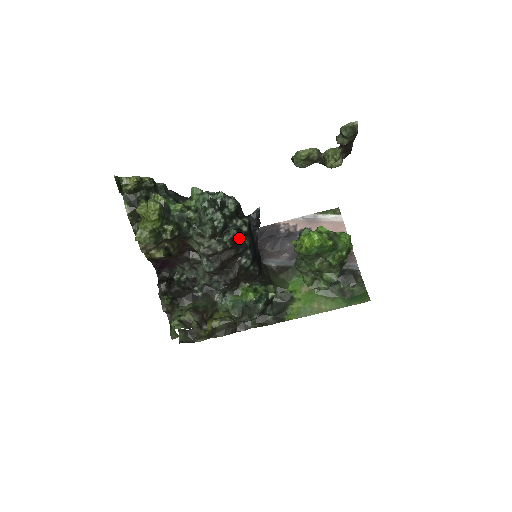
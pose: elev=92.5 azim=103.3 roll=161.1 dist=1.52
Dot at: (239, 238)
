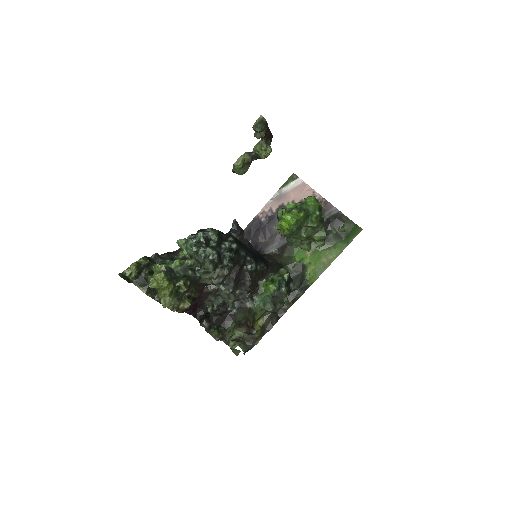
Dot at: (235, 255)
